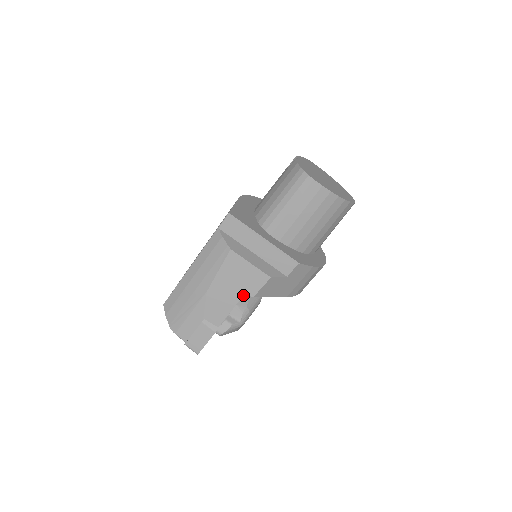
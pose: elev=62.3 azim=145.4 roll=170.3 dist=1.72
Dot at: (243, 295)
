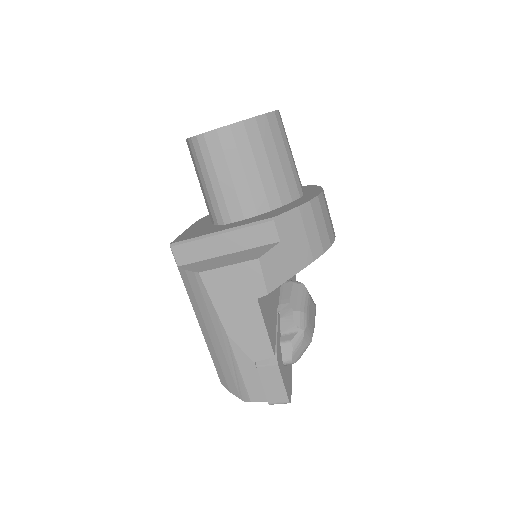
Dot at: (257, 302)
